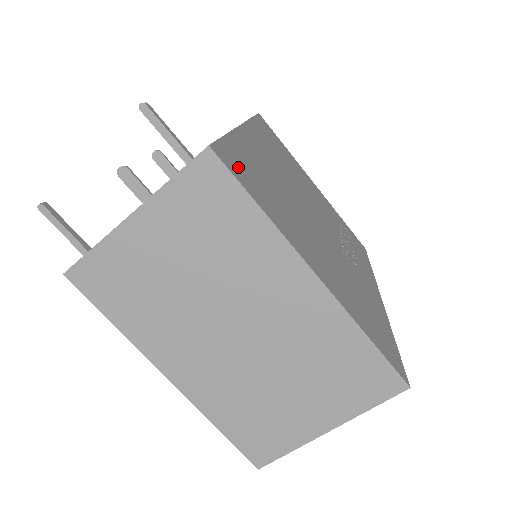
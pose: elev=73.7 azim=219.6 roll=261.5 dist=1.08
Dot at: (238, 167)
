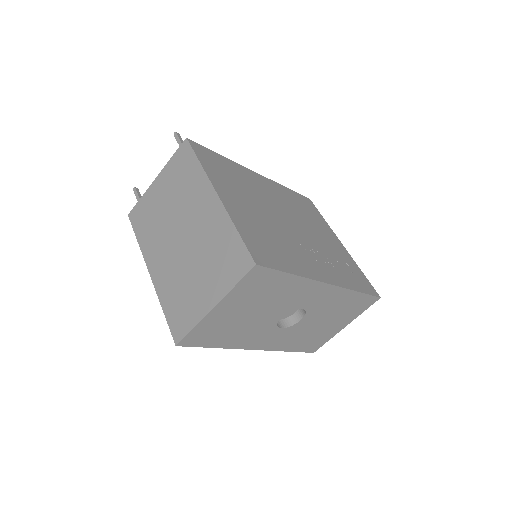
Dot at: (206, 154)
